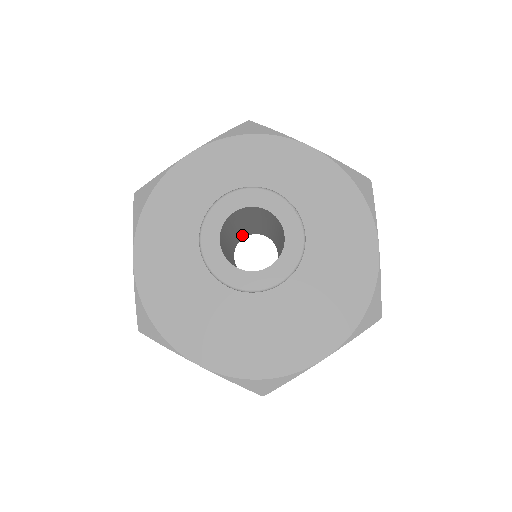
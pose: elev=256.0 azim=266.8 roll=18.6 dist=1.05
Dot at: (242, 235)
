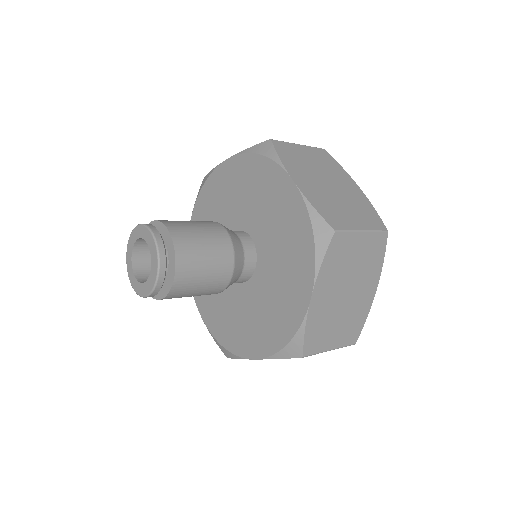
Dot at: occluded
